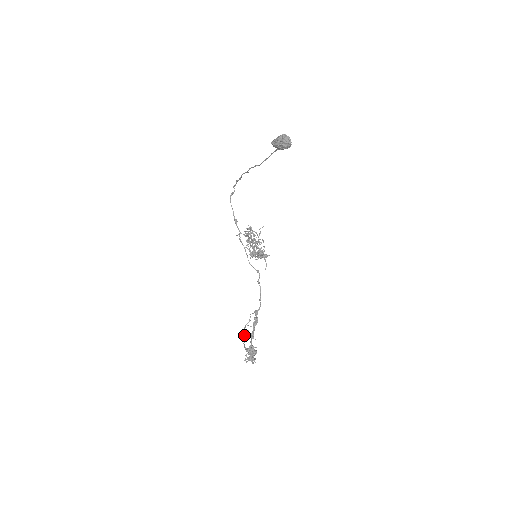
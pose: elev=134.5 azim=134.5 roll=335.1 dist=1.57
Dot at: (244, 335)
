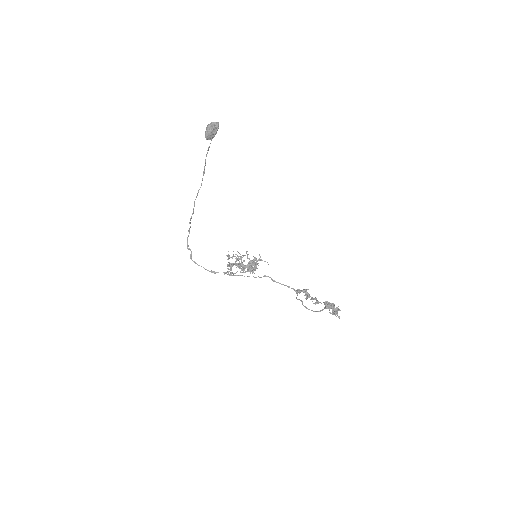
Dot at: (311, 310)
